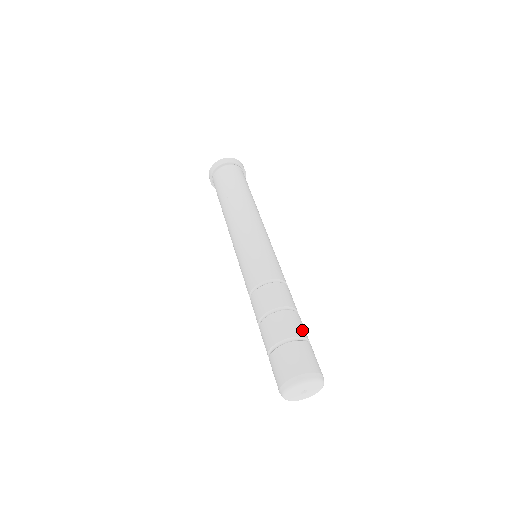
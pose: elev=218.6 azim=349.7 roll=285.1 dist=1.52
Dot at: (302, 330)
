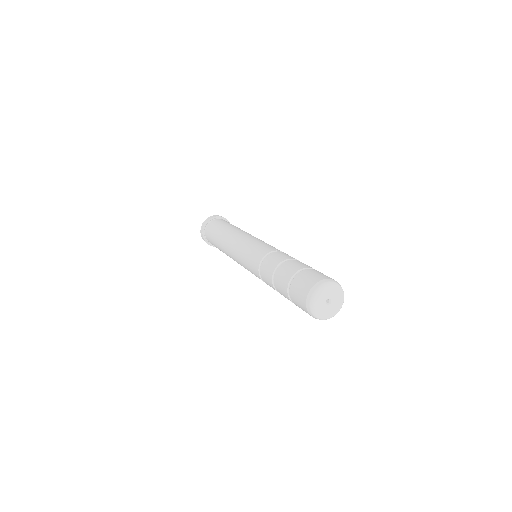
Dot at: (298, 266)
